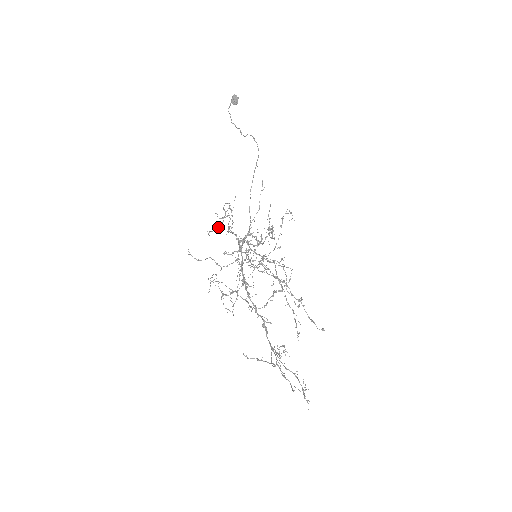
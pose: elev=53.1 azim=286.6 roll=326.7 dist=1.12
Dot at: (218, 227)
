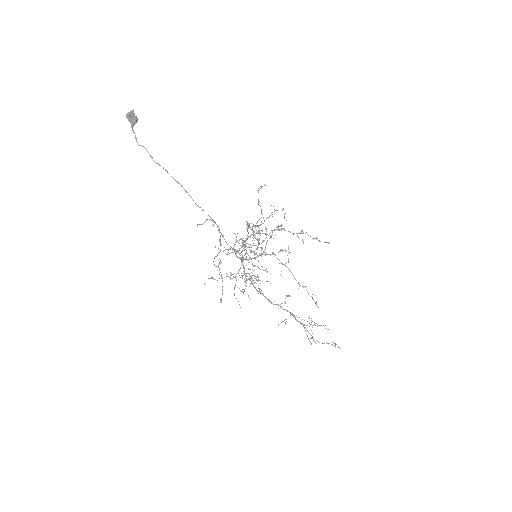
Dot at: occluded
